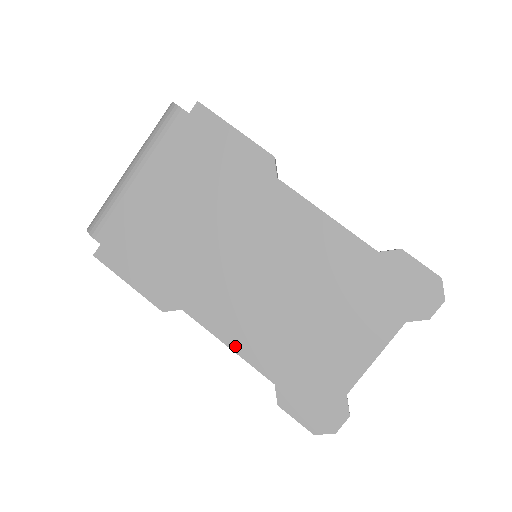
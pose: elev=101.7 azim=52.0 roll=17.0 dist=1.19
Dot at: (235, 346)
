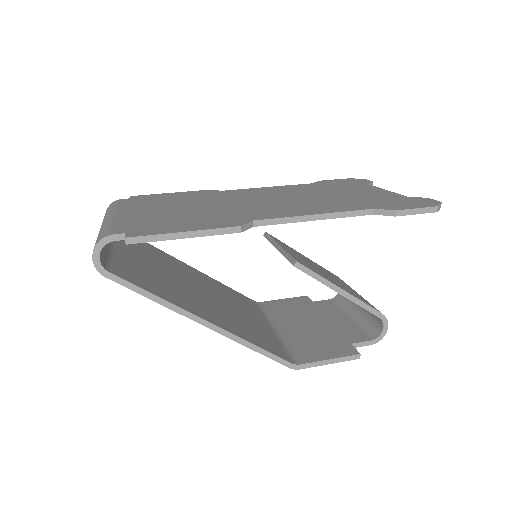
Dot at: (319, 213)
